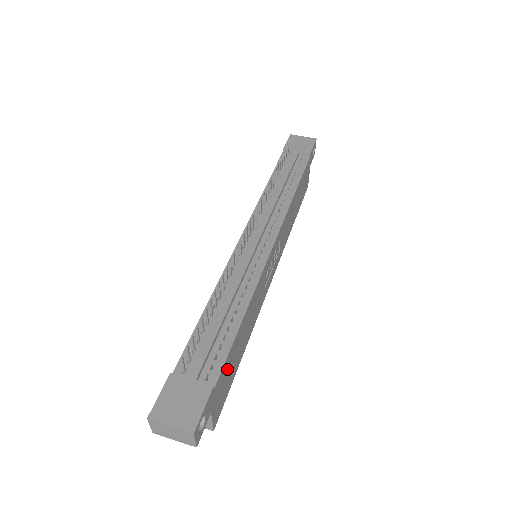
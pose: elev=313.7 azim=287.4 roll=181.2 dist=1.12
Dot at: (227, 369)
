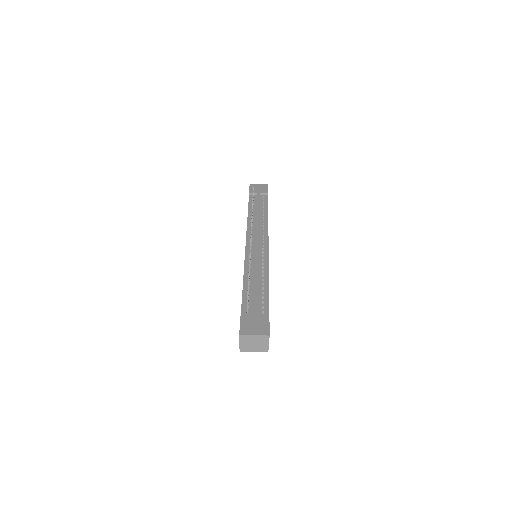
Dot at: occluded
